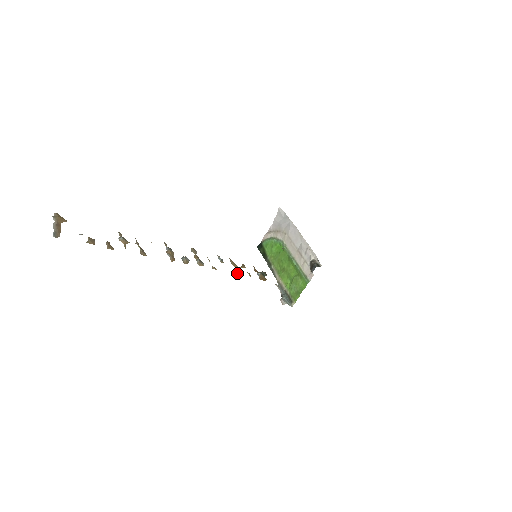
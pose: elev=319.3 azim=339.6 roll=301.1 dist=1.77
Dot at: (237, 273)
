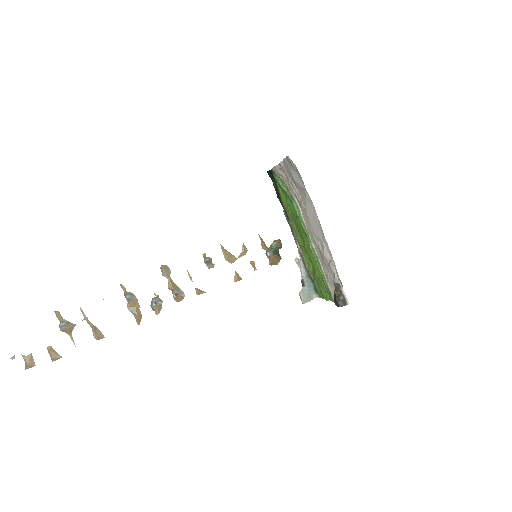
Dot at: (234, 277)
